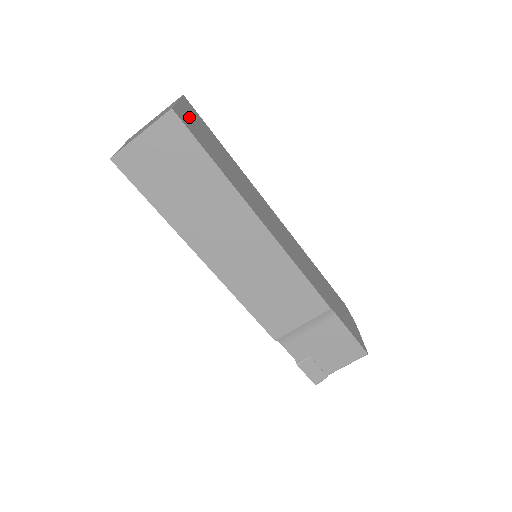
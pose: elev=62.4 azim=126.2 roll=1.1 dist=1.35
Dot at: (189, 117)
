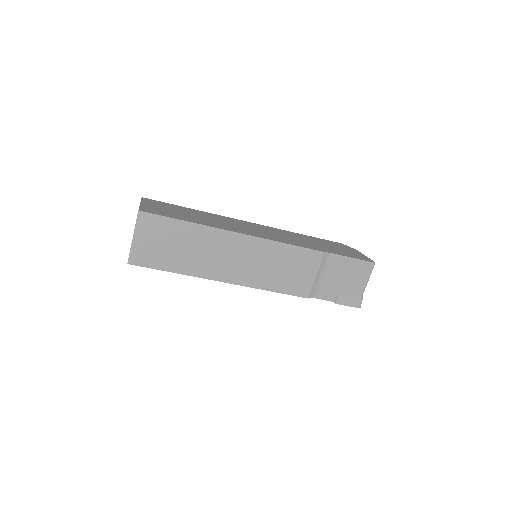
Dot at: (153, 207)
